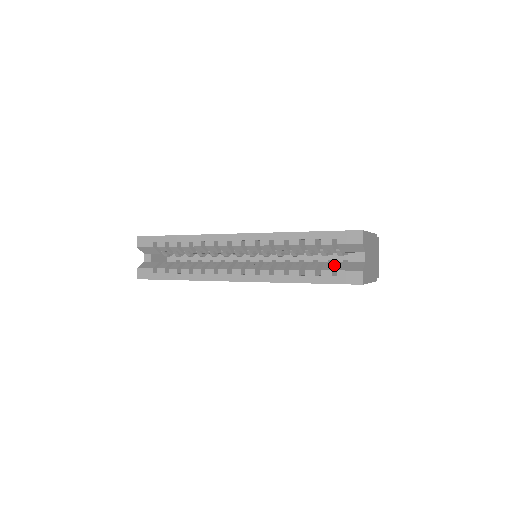
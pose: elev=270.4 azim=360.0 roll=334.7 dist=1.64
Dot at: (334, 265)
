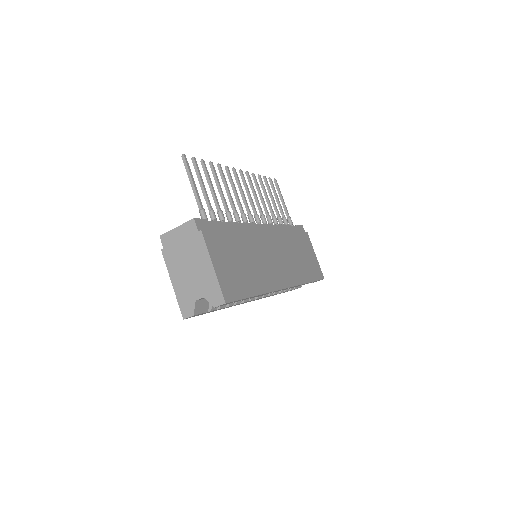
Dot at: occluded
